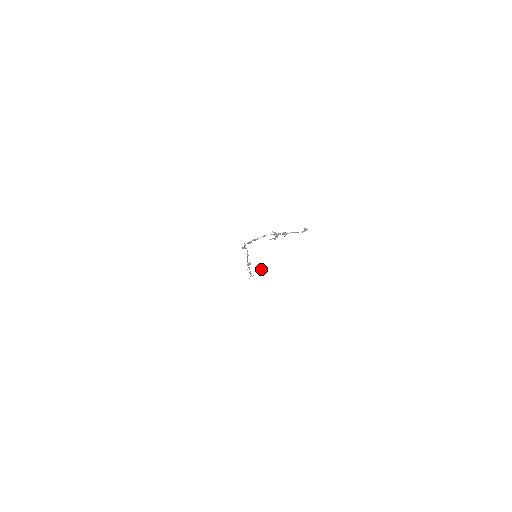
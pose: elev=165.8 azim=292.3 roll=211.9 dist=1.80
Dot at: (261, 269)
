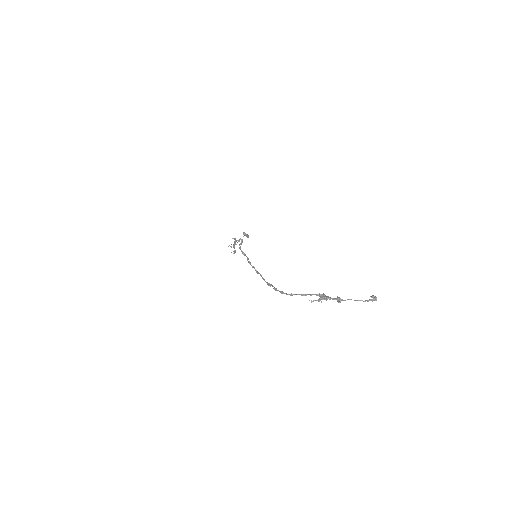
Dot at: (244, 235)
